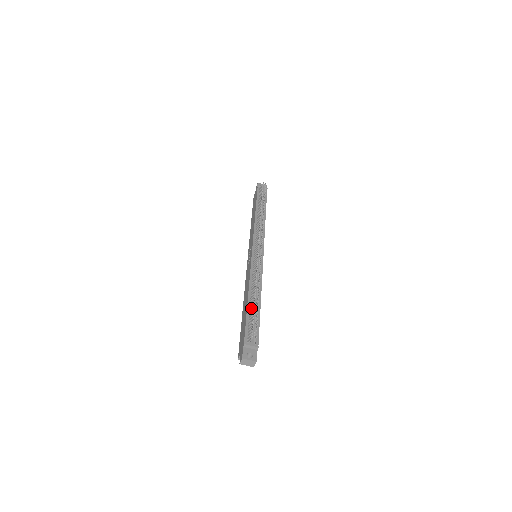
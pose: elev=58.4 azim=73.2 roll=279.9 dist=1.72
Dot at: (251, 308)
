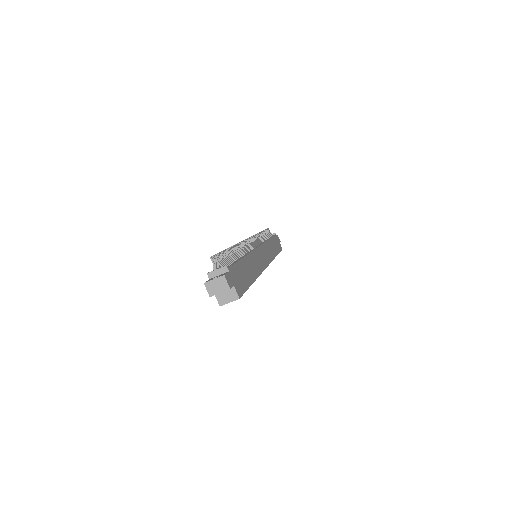
Dot at: occluded
